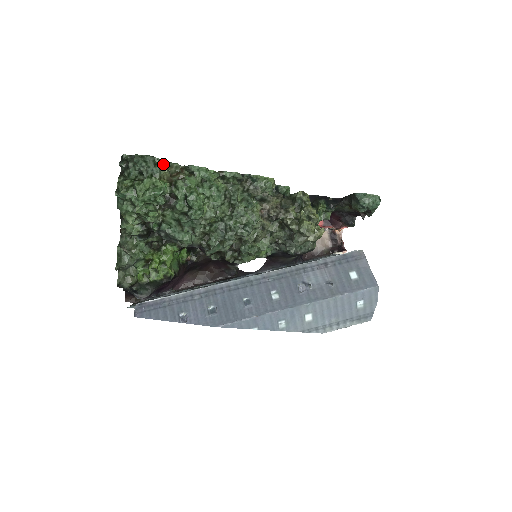
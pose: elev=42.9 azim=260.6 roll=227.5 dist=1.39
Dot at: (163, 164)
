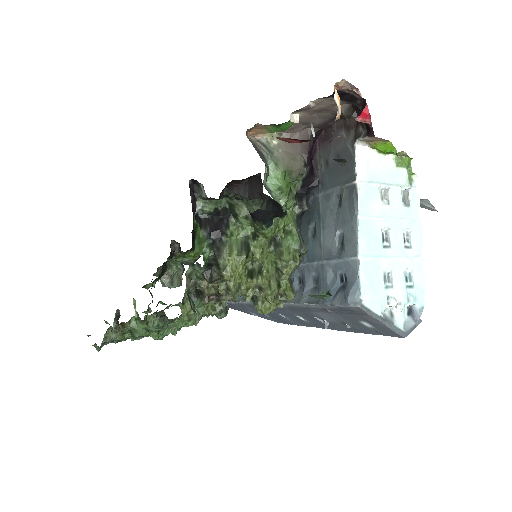
Dot at: (109, 334)
